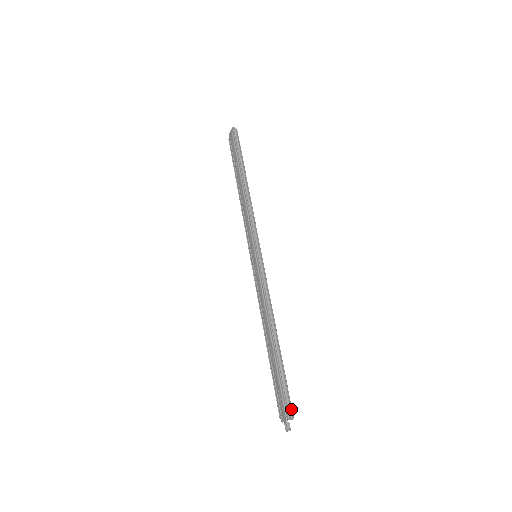
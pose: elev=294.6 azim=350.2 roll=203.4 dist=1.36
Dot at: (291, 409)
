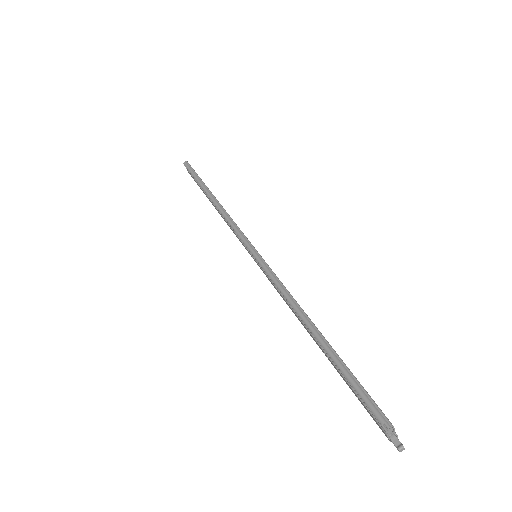
Dot at: (380, 413)
